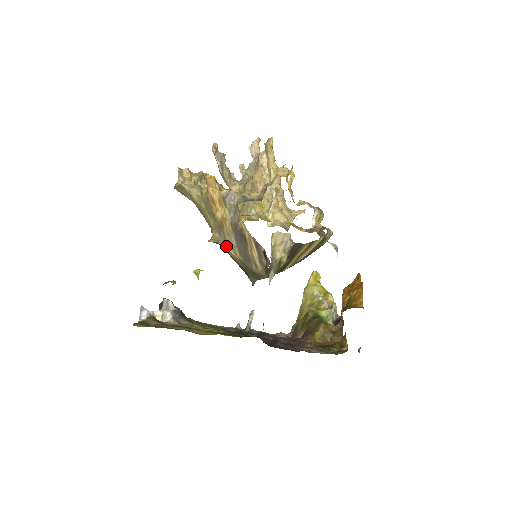
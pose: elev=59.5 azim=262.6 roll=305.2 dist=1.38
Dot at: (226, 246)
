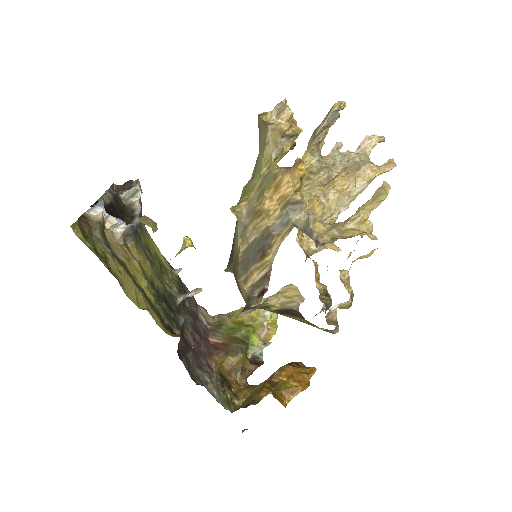
Dot at: (241, 230)
